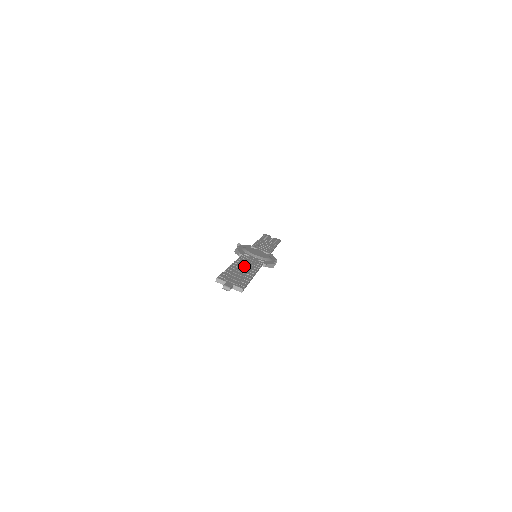
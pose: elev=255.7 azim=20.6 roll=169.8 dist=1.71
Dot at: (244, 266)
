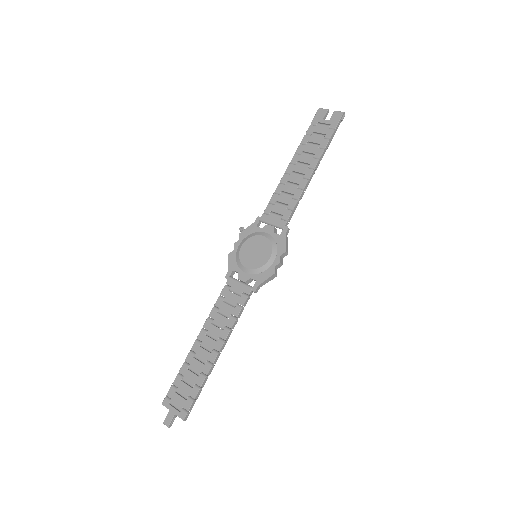
Dot at: (213, 332)
